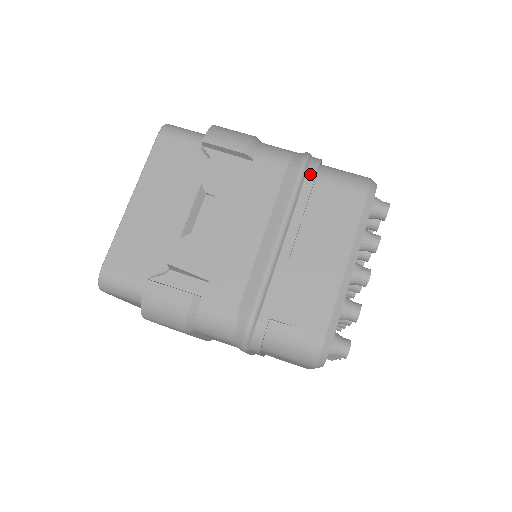
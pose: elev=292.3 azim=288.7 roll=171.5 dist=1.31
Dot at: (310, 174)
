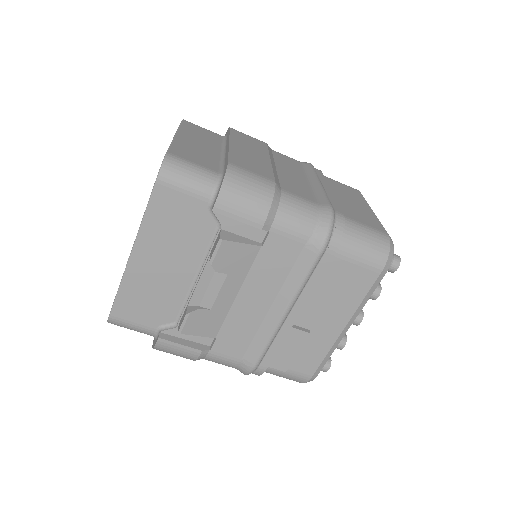
Dot at: (328, 253)
